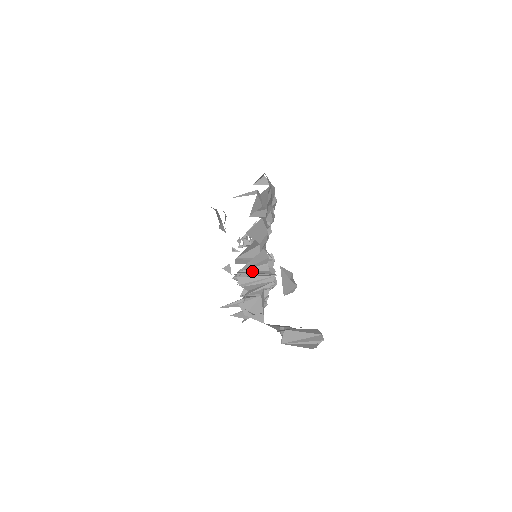
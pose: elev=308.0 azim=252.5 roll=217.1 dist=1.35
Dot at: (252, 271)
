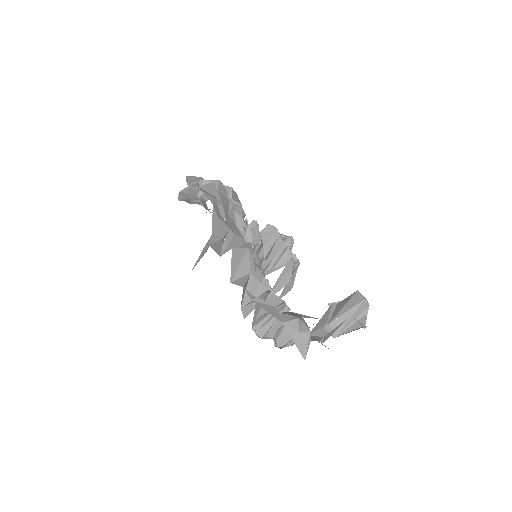
Dot at: (263, 310)
